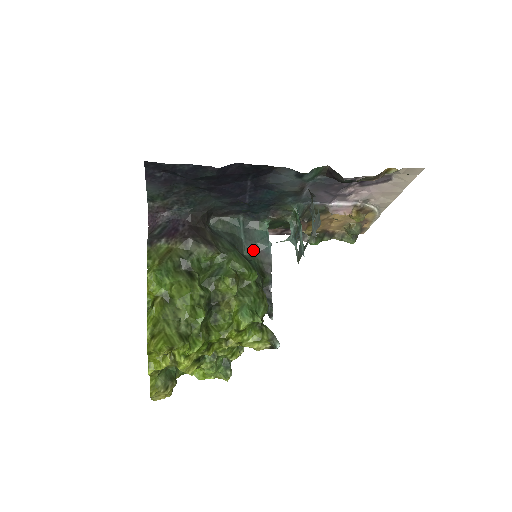
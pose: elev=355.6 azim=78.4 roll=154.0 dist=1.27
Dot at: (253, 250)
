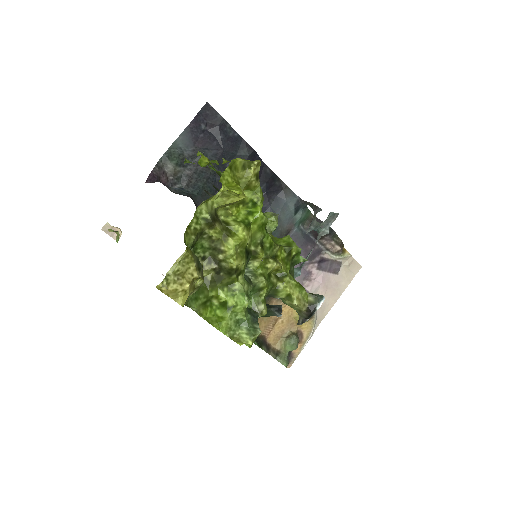
Dot at: occluded
